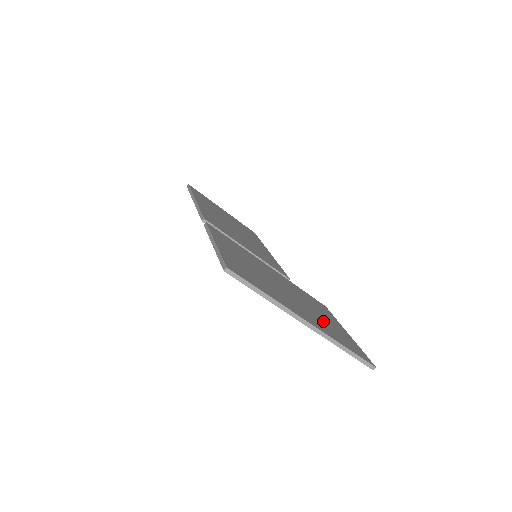
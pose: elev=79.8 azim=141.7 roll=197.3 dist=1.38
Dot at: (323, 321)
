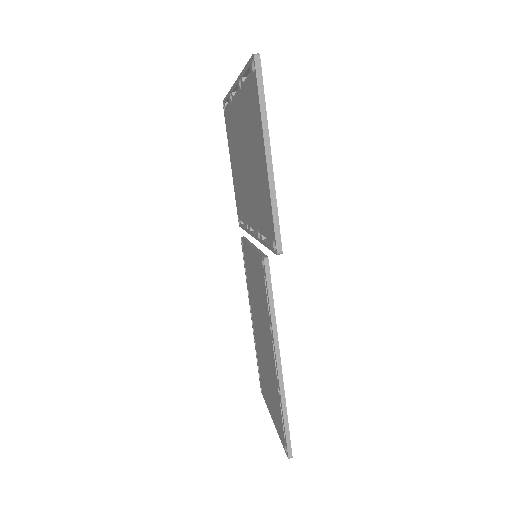
Dot at: occluded
